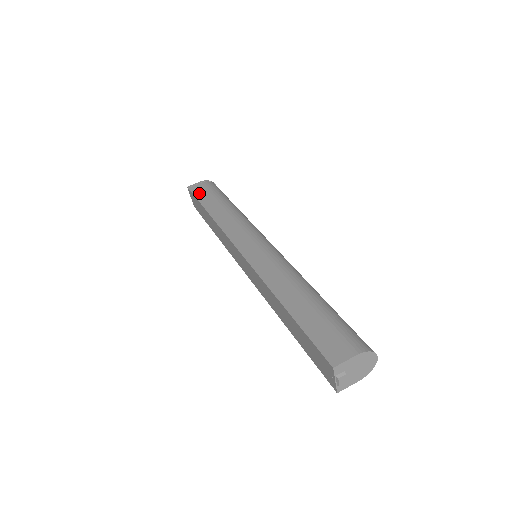
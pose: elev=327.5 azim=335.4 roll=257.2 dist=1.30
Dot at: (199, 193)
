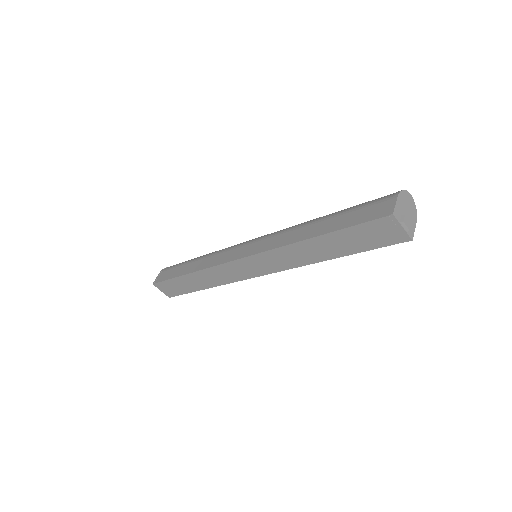
Dot at: (167, 276)
